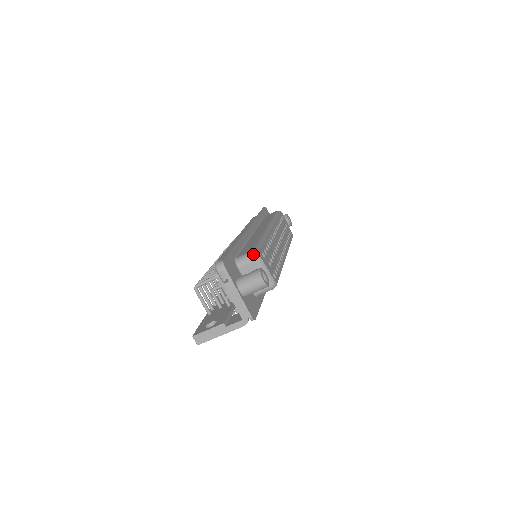
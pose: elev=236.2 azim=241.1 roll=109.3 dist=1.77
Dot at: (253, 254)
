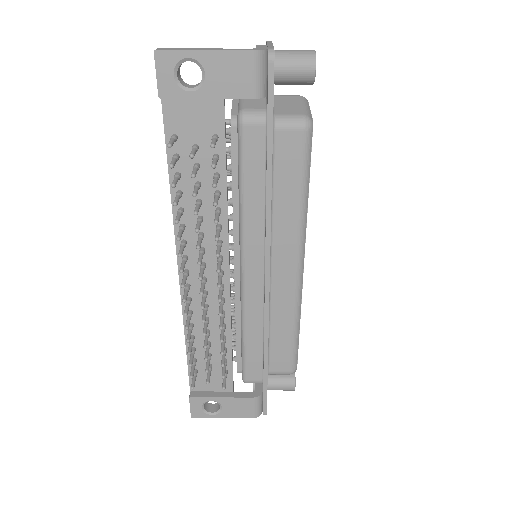
Dot at: occluded
